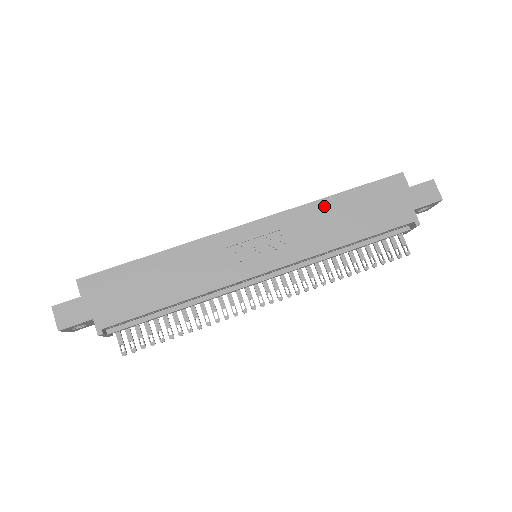
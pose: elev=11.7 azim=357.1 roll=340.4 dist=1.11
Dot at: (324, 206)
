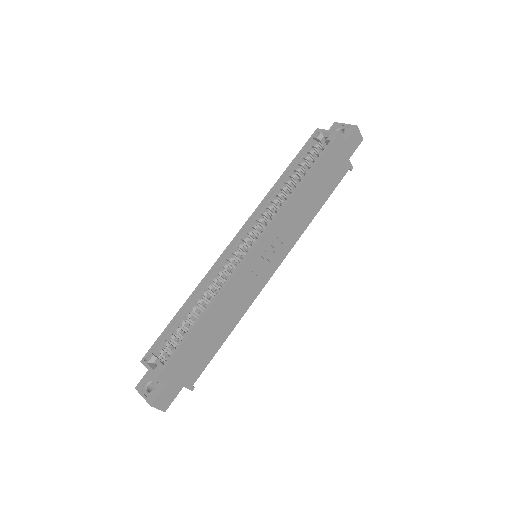
Dot at: (298, 196)
